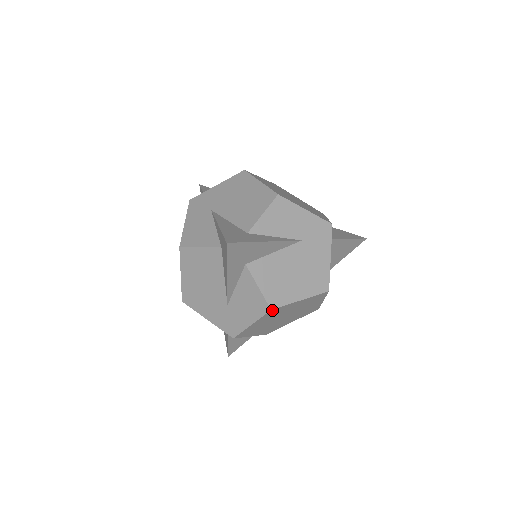
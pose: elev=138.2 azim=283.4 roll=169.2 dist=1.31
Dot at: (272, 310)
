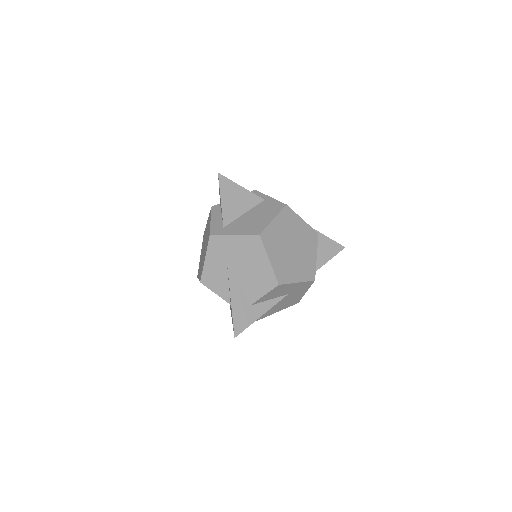
Dot at: (257, 319)
